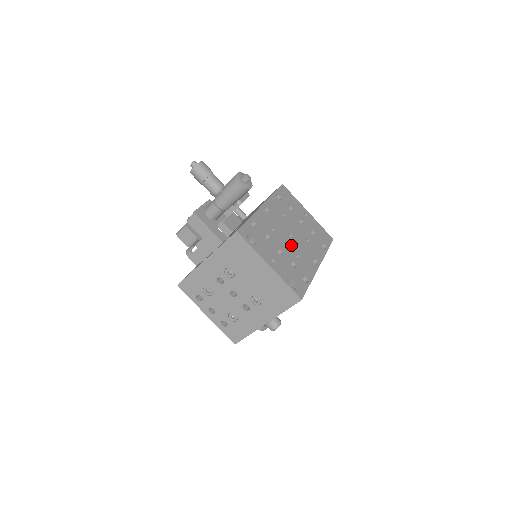
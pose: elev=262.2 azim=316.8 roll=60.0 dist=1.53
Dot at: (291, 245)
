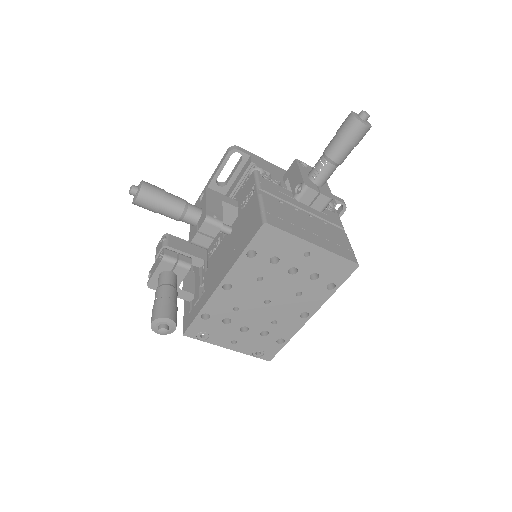
Dot at: (265, 314)
